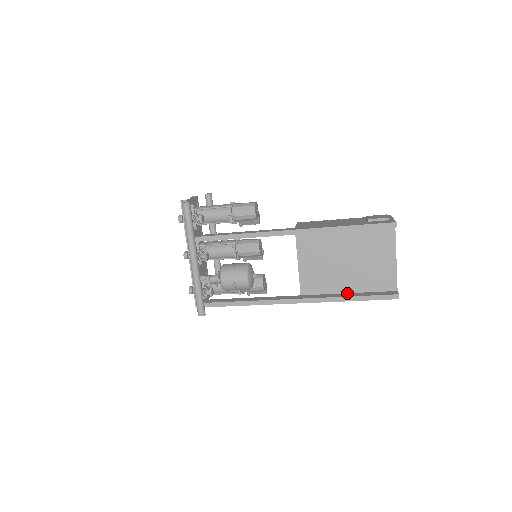
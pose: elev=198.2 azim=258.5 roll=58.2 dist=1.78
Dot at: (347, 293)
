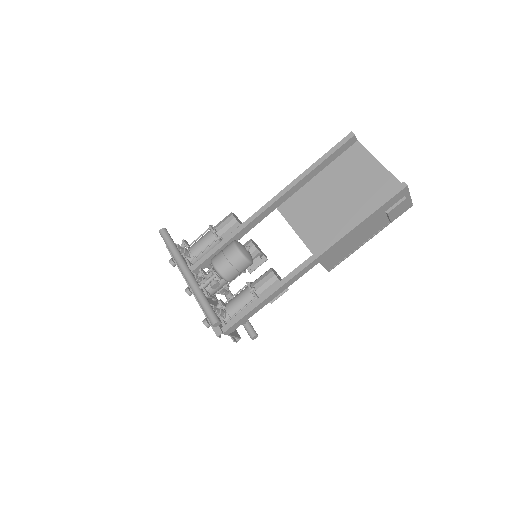
Dot at: occluded
